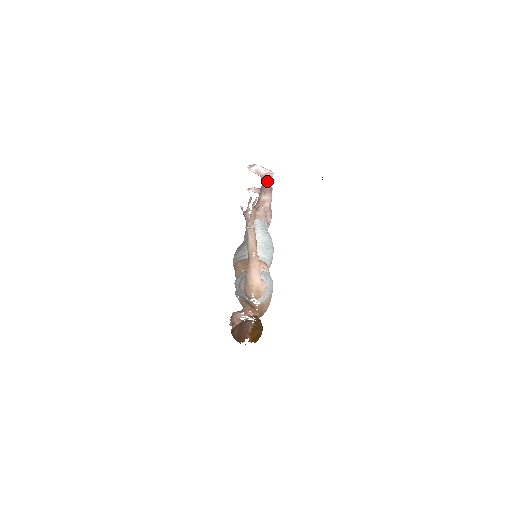
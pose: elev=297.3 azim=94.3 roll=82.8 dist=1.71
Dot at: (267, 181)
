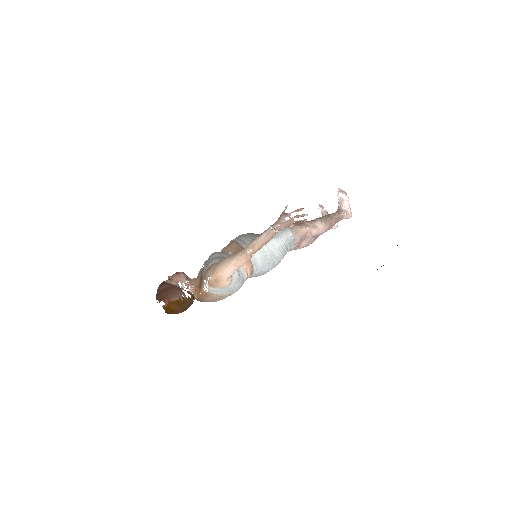
Dot at: (338, 216)
